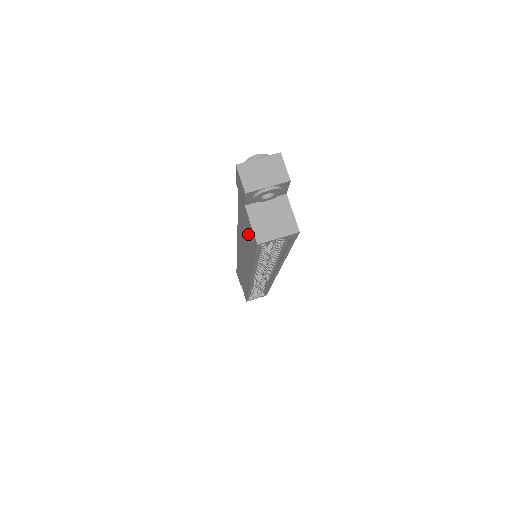
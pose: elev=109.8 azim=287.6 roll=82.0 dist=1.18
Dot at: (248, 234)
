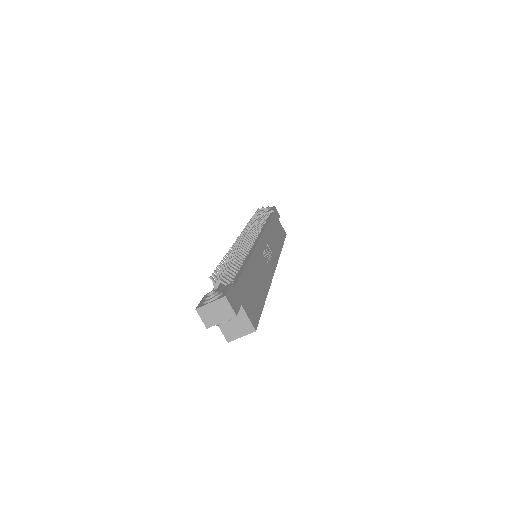
Dot at: occluded
